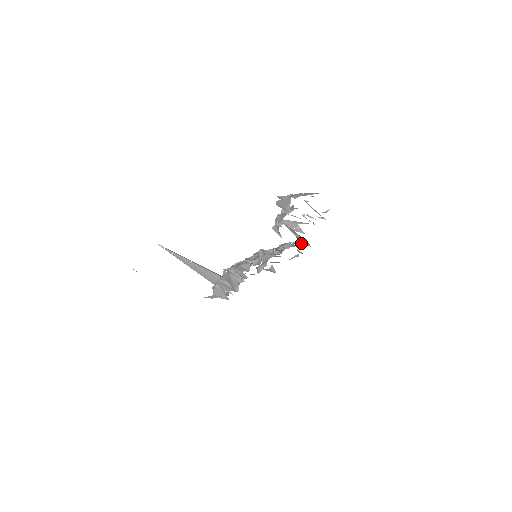
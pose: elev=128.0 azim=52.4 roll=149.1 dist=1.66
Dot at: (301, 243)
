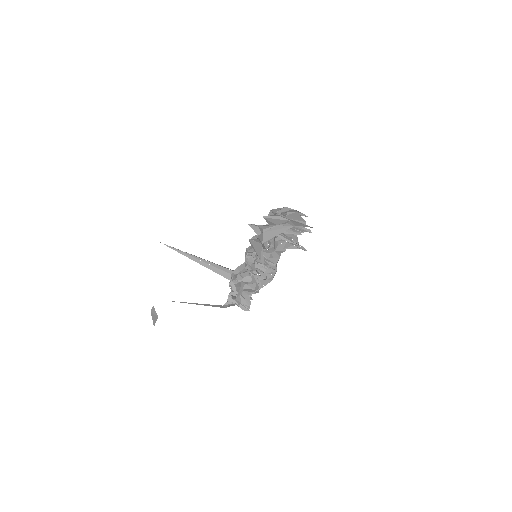
Dot at: (296, 243)
